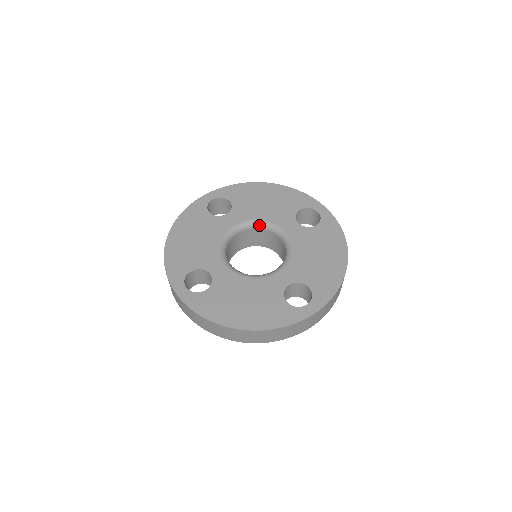
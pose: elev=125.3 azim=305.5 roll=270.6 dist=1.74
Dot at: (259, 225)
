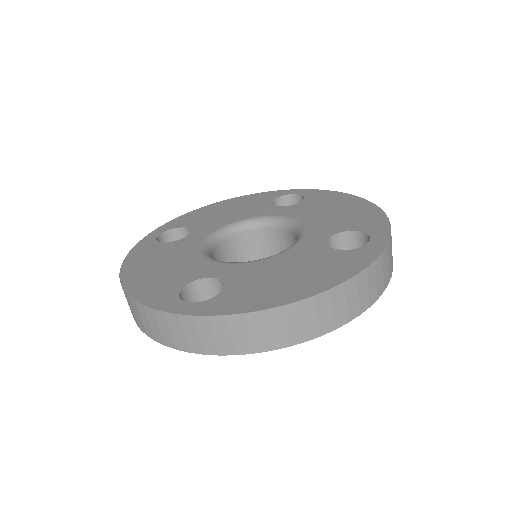
Dot at: (237, 227)
